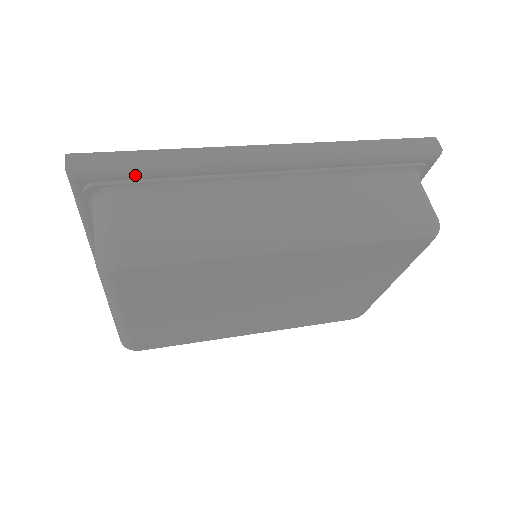
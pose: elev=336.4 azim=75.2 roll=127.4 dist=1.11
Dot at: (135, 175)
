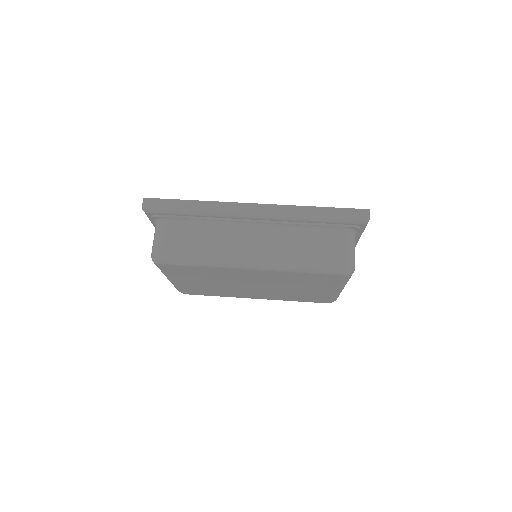
Dot at: (176, 214)
